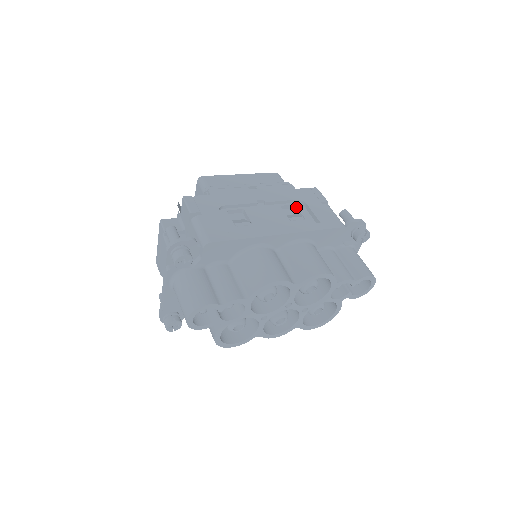
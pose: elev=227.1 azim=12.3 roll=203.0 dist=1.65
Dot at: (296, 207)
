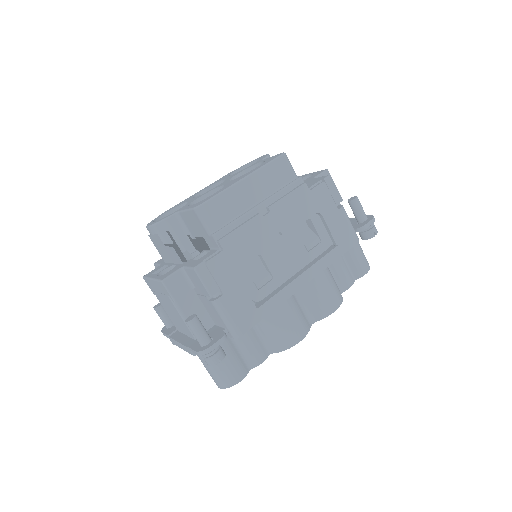
Dot at: (311, 222)
